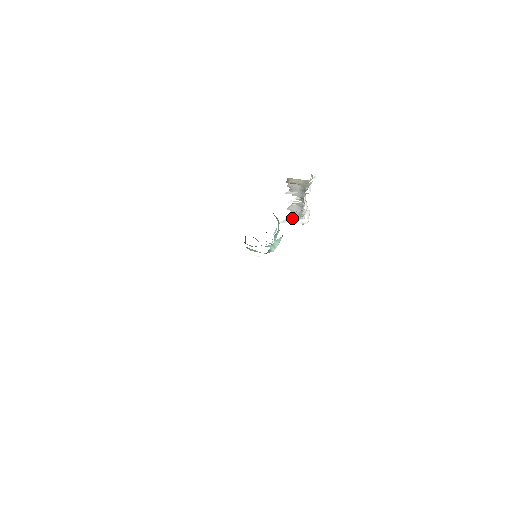
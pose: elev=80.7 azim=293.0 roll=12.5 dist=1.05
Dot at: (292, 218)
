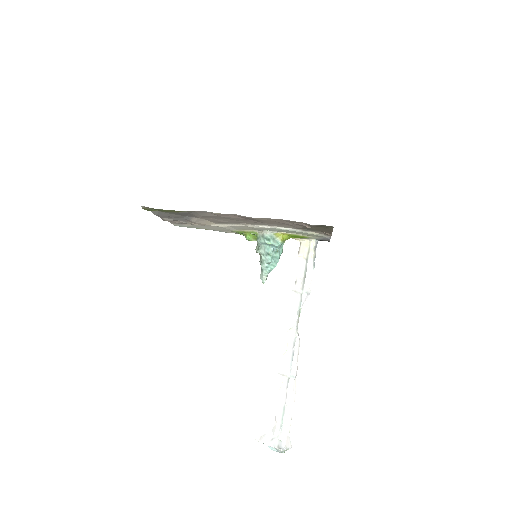
Dot at: (272, 434)
